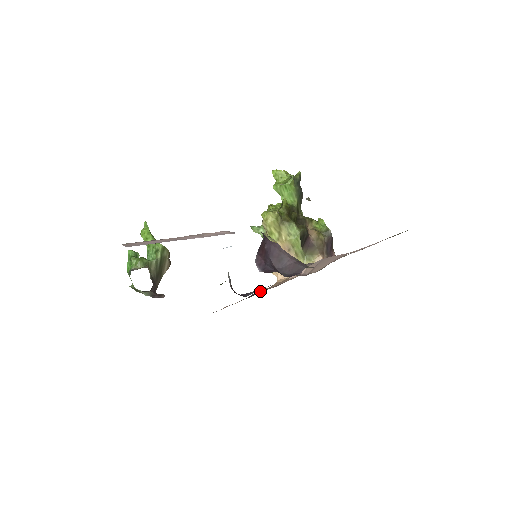
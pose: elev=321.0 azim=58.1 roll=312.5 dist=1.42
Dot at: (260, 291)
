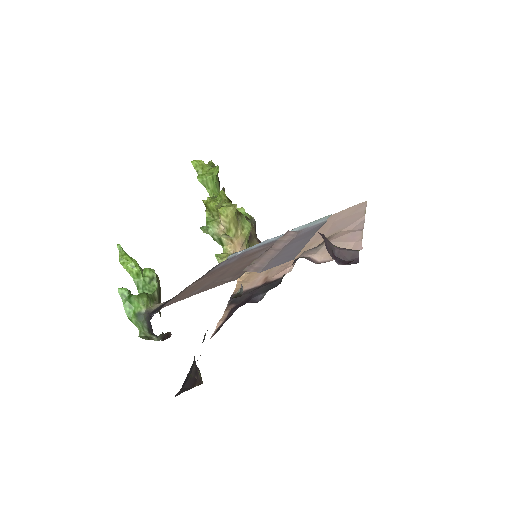
Dot at: occluded
